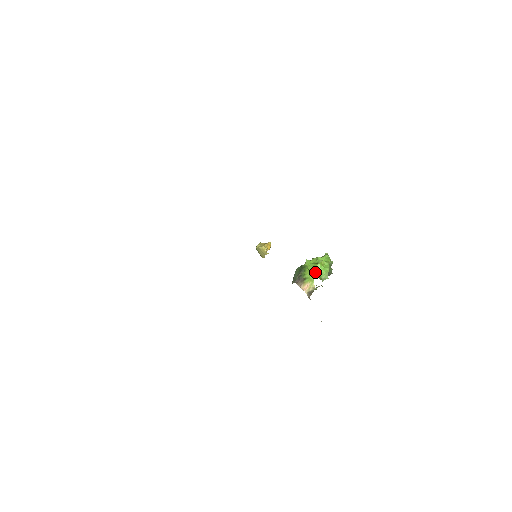
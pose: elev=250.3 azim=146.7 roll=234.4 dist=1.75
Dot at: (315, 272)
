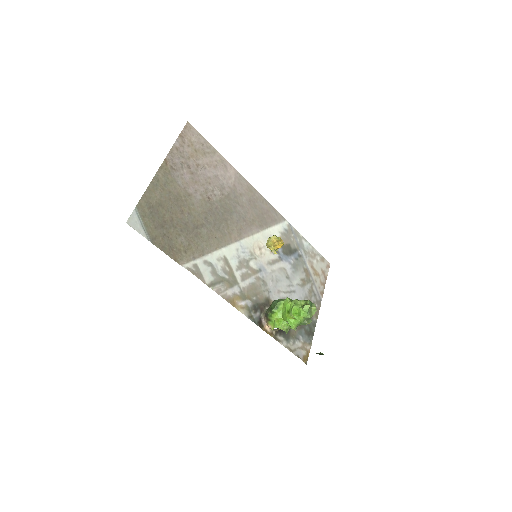
Dot at: (283, 319)
